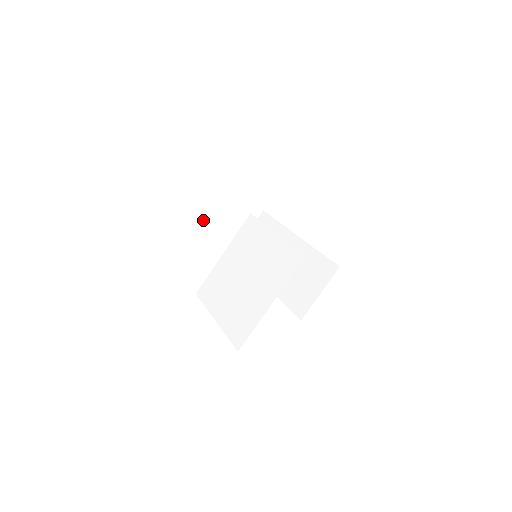
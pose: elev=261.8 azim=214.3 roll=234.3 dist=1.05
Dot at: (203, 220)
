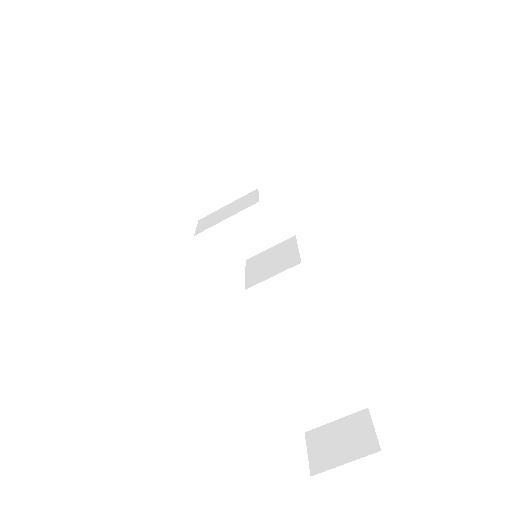
Dot at: occluded
